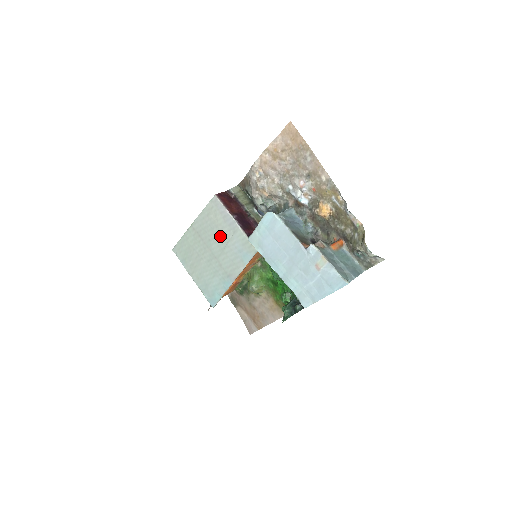
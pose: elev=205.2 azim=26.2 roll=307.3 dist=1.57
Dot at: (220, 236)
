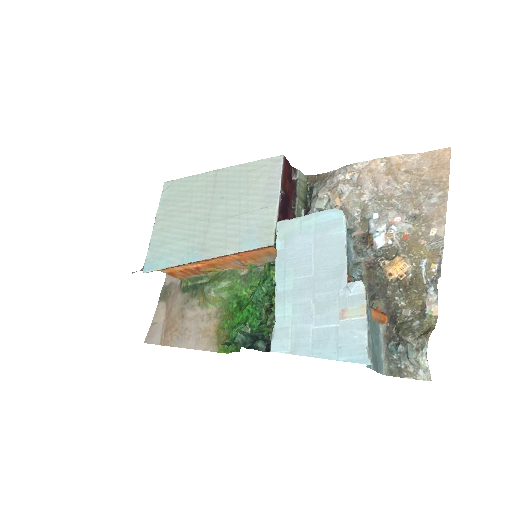
Dot at: (241, 201)
